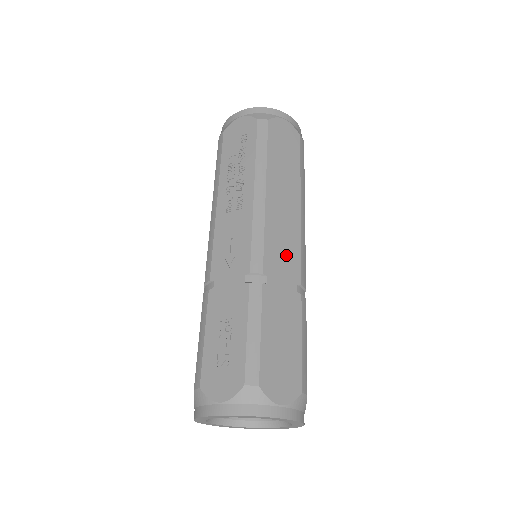
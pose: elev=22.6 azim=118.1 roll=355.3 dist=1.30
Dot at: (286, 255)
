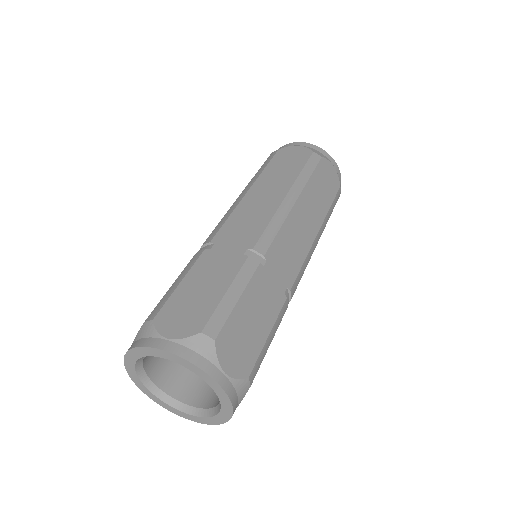
Dot at: (246, 229)
